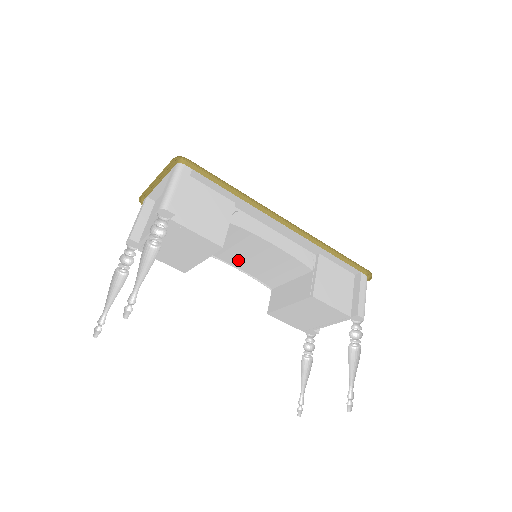
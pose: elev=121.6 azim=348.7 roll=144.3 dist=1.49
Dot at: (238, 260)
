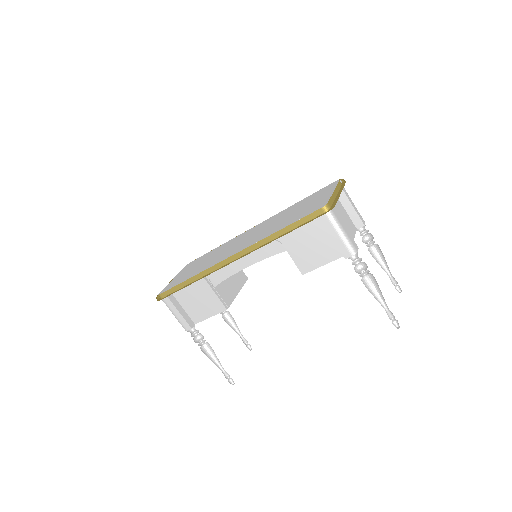
Dot at: occluded
